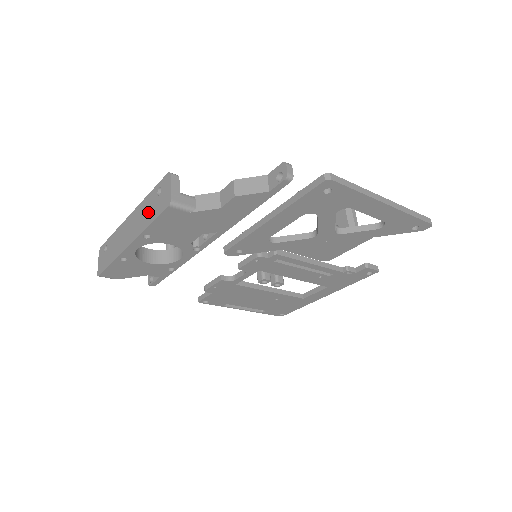
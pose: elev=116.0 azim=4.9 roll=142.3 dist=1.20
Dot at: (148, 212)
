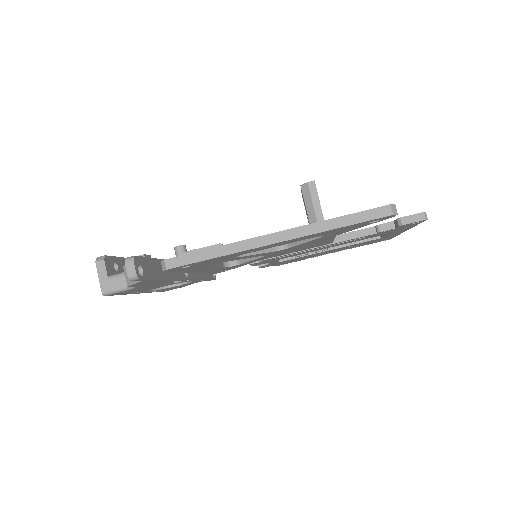
Dot at: occluded
